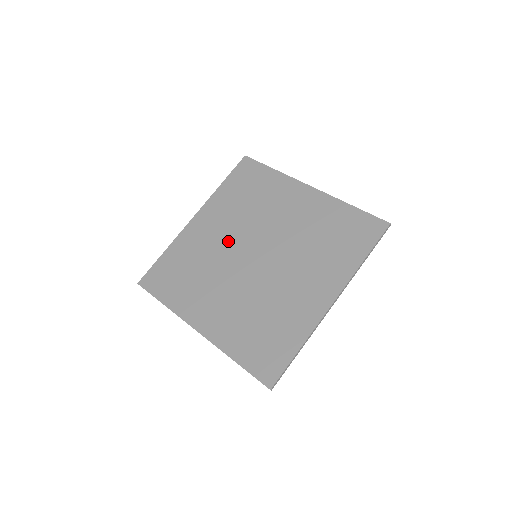
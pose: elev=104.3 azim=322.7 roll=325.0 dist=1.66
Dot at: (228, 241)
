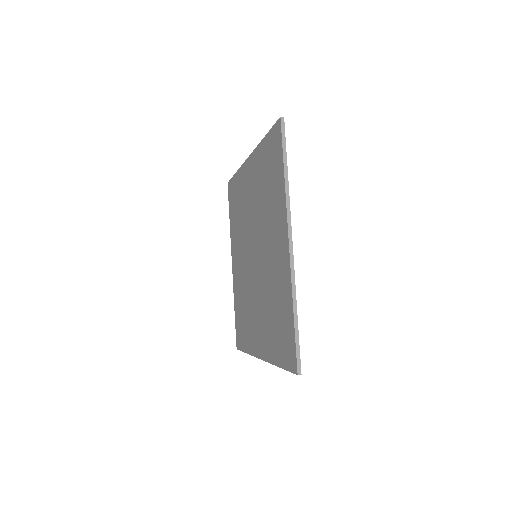
Dot at: (244, 262)
